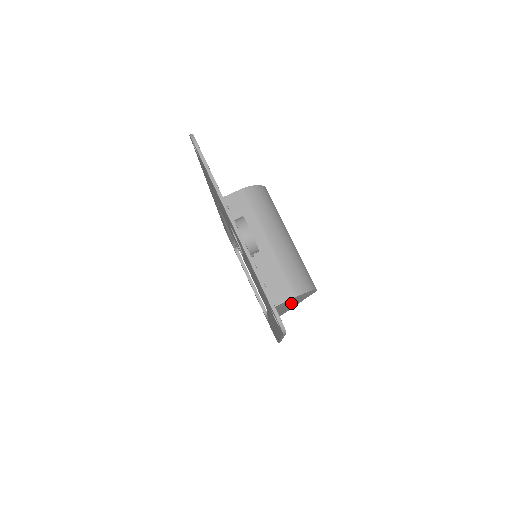
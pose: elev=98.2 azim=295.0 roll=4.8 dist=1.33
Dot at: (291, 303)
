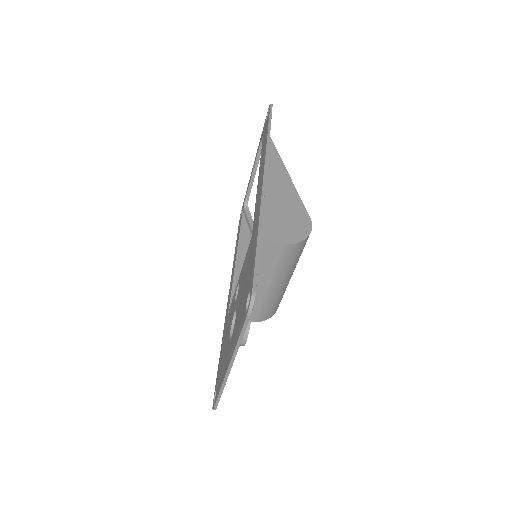
Dot at: occluded
